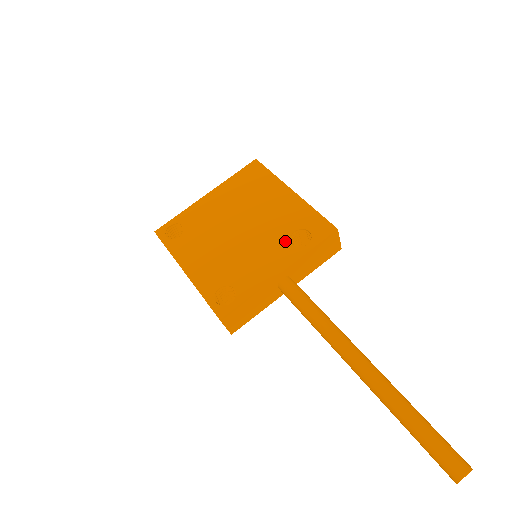
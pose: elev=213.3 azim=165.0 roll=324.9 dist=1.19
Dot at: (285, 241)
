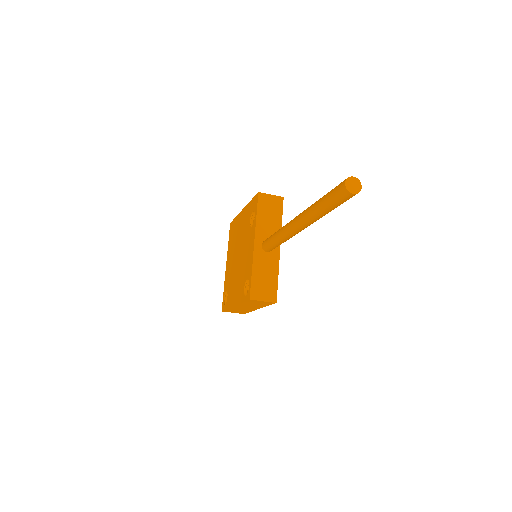
Dot at: (249, 230)
